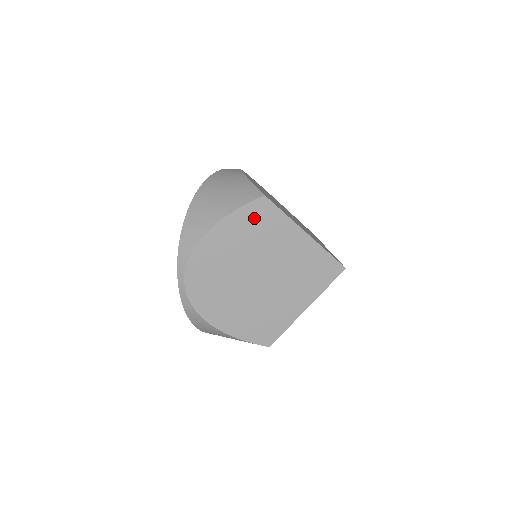
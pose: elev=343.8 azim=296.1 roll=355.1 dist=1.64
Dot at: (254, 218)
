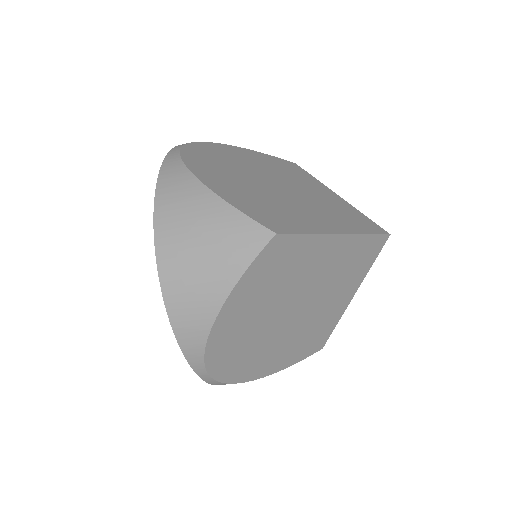
Dot at: (282, 164)
